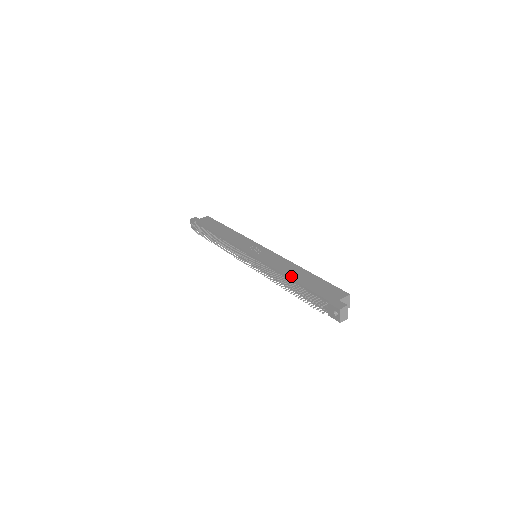
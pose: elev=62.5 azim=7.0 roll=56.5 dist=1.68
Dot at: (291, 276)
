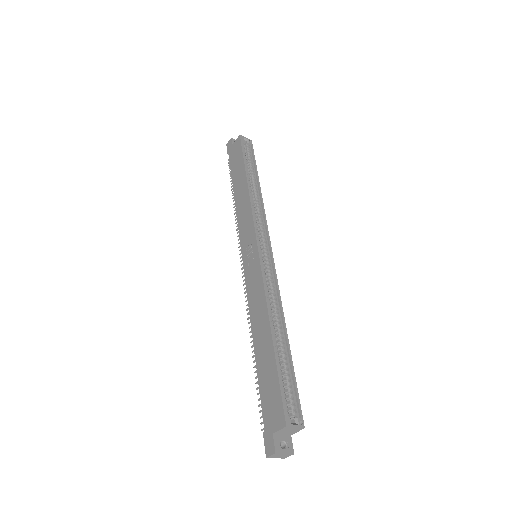
Dot at: (255, 343)
